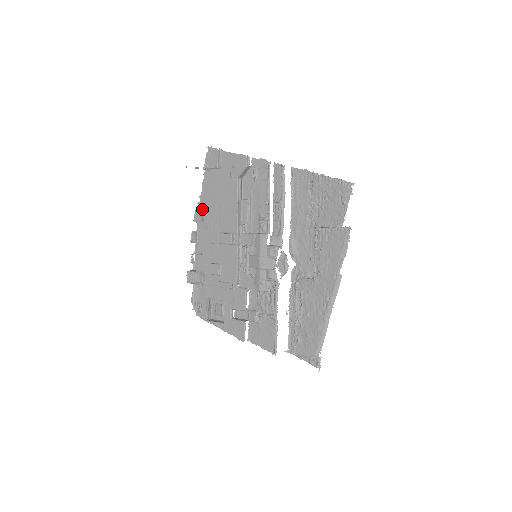
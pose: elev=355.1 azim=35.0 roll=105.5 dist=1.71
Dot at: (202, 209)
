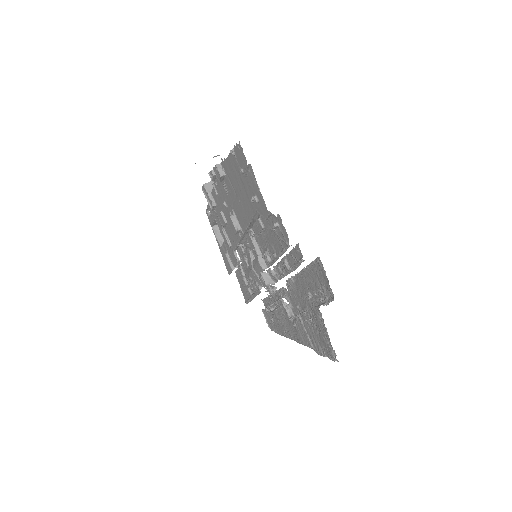
Dot at: (224, 170)
